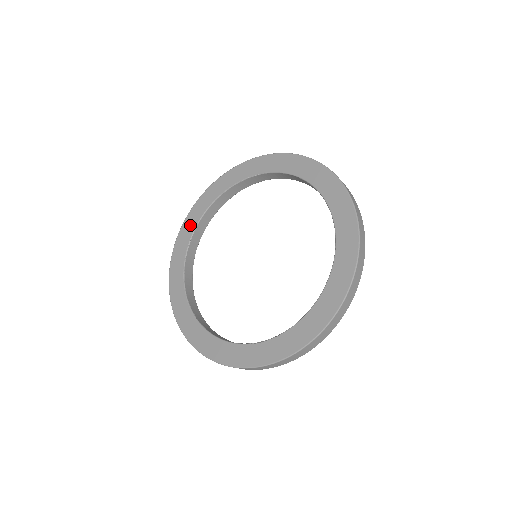
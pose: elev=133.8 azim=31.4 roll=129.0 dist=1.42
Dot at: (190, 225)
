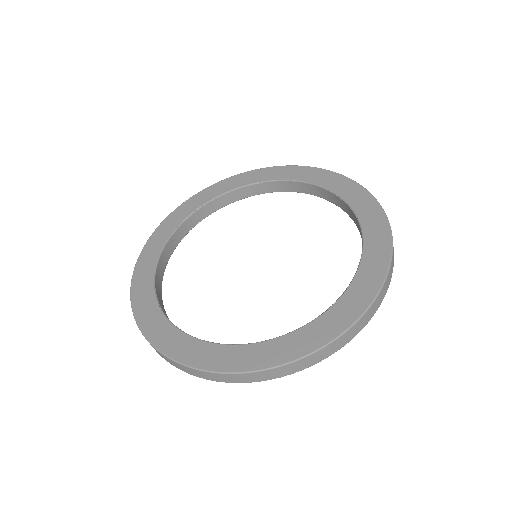
Dot at: (144, 283)
